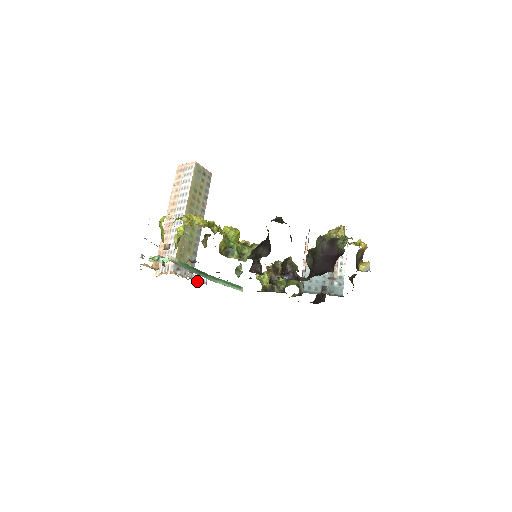
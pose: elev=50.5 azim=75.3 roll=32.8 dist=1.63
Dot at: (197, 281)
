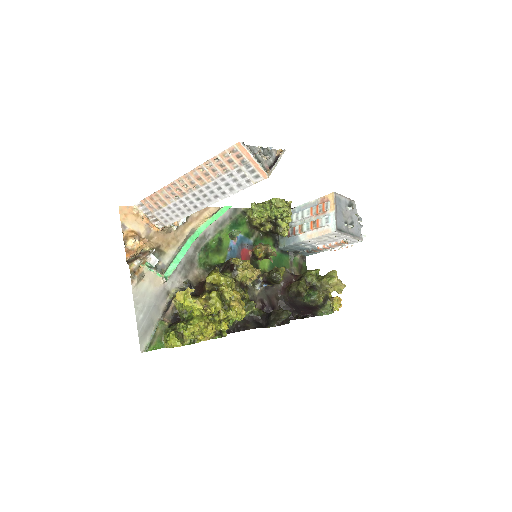
Dot at: occluded
